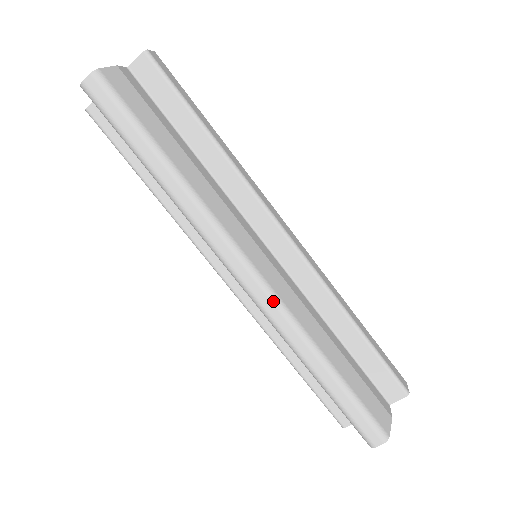
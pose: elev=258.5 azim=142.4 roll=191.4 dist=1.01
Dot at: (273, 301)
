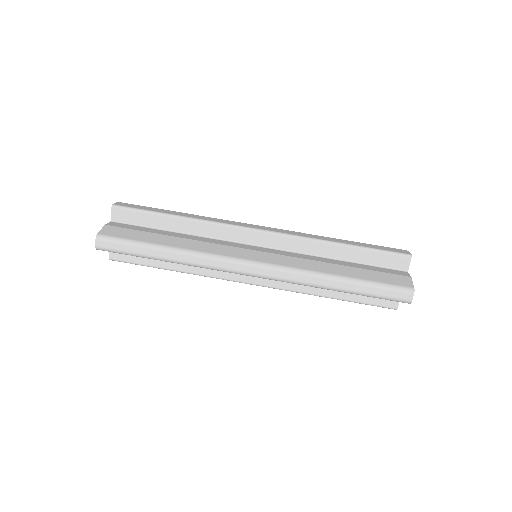
Dot at: (277, 270)
